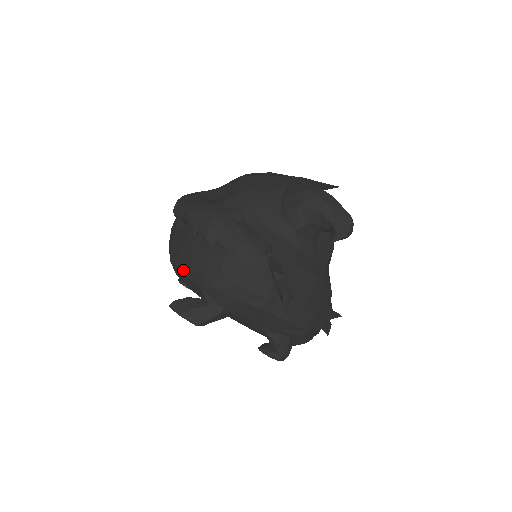
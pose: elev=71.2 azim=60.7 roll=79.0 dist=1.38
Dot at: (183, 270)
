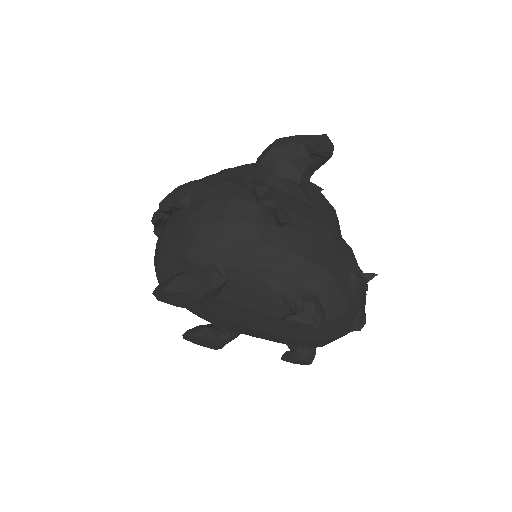
Dot at: (165, 257)
